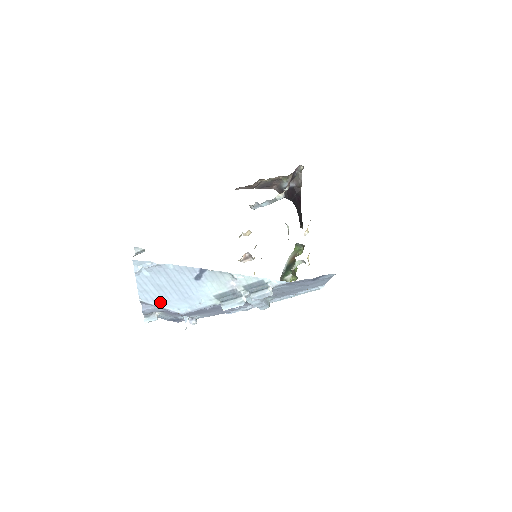
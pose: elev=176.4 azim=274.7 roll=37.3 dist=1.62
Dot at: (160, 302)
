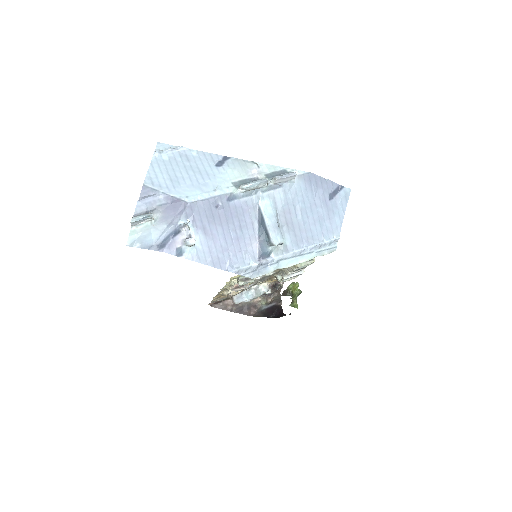
Dot at: (167, 188)
